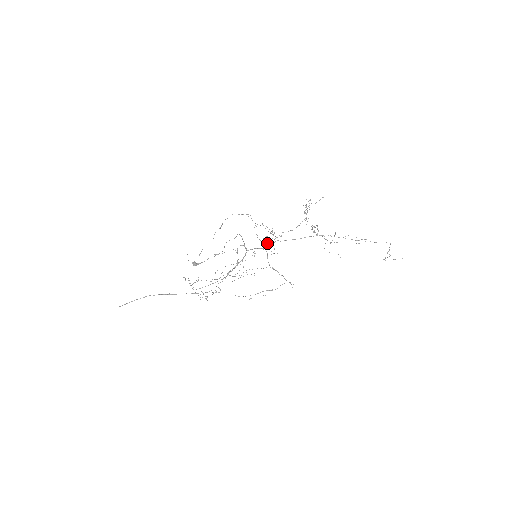
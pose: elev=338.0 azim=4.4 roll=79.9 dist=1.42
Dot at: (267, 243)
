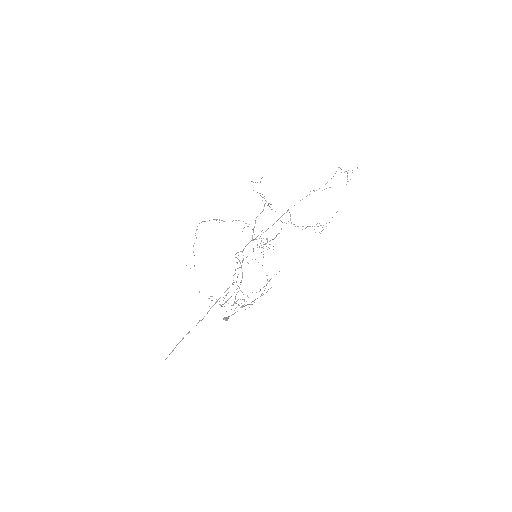
Dot at: occluded
